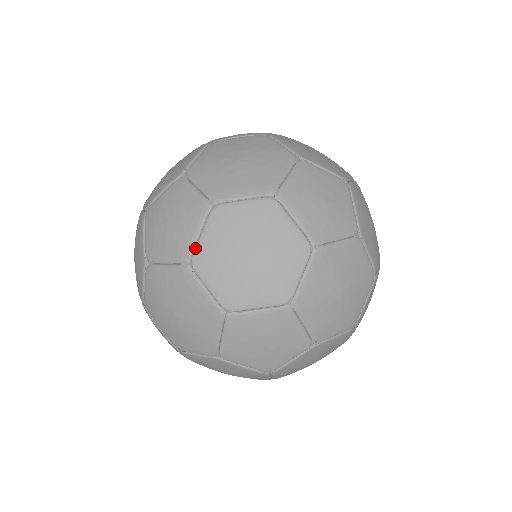
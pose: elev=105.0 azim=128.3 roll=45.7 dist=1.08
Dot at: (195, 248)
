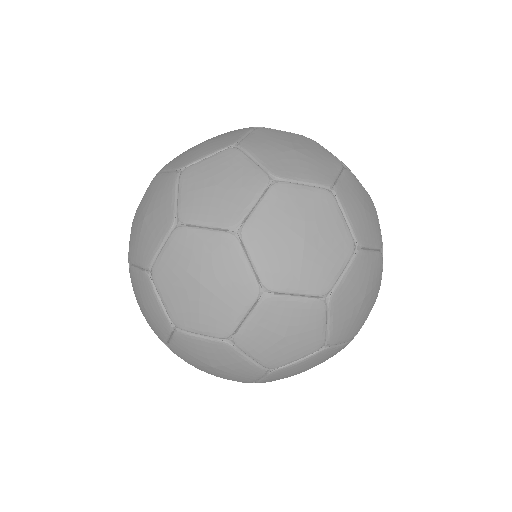
Dot at: occluded
